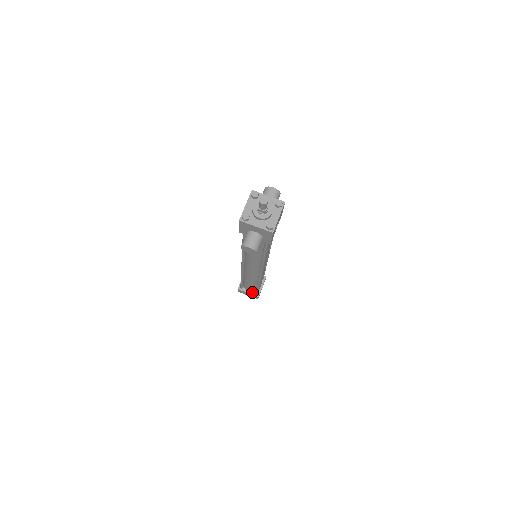
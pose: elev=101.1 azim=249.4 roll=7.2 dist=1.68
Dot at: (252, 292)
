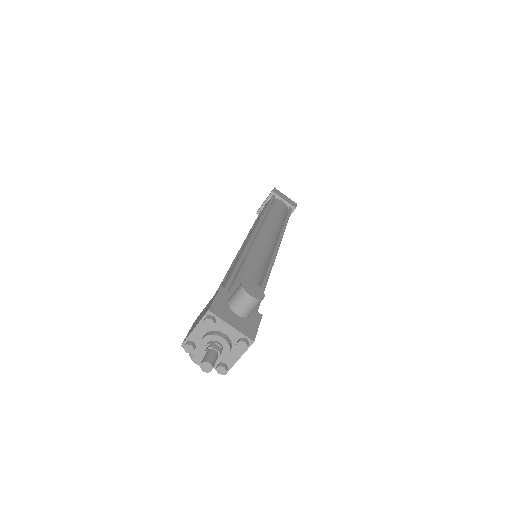
Dot at: occluded
